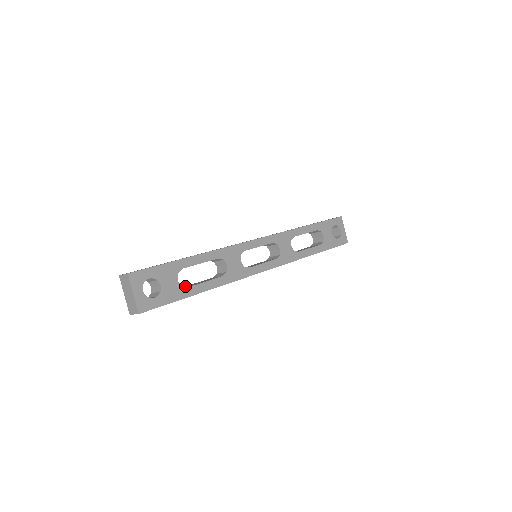
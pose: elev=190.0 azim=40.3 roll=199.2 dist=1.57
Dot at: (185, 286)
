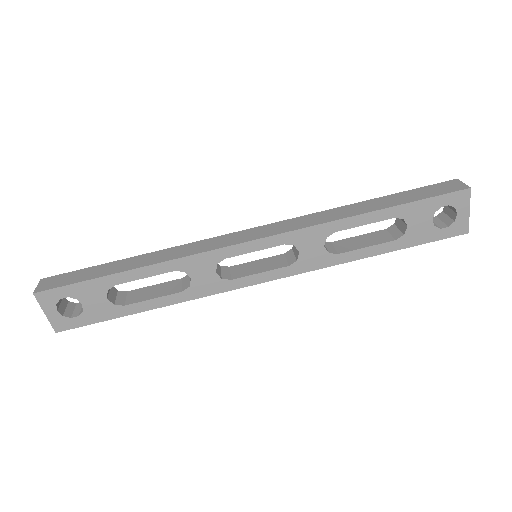
Dot at: (137, 289)
